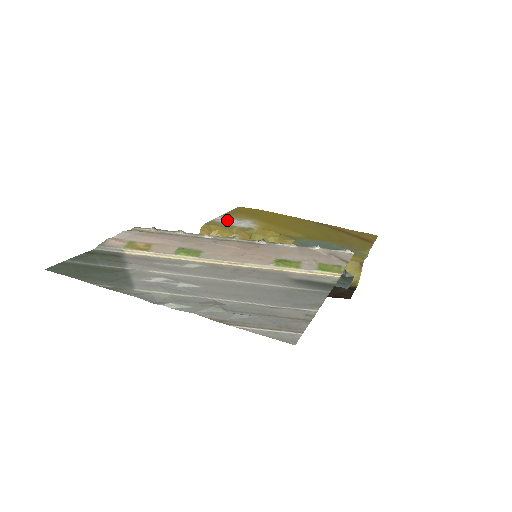
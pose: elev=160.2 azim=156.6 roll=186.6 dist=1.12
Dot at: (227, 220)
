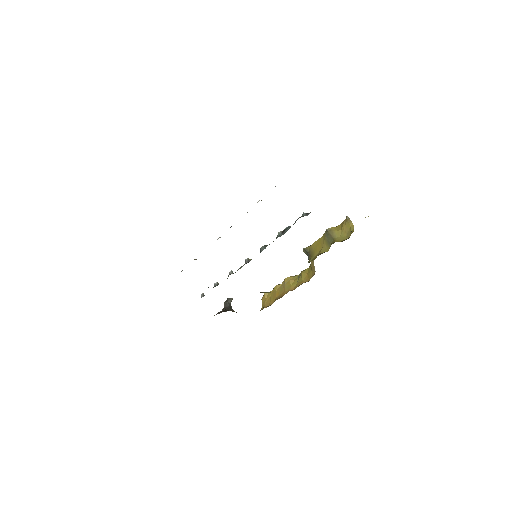
Dot at: occluded
